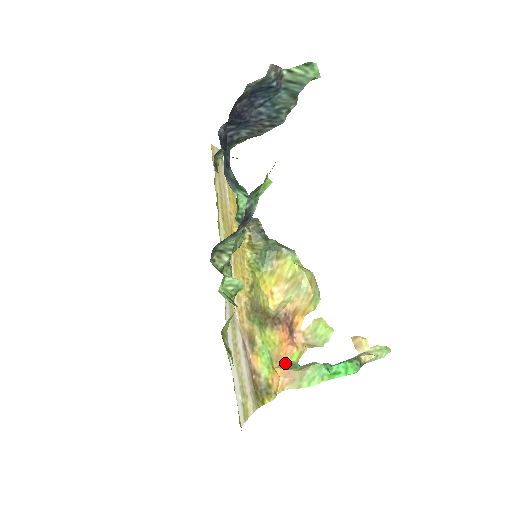
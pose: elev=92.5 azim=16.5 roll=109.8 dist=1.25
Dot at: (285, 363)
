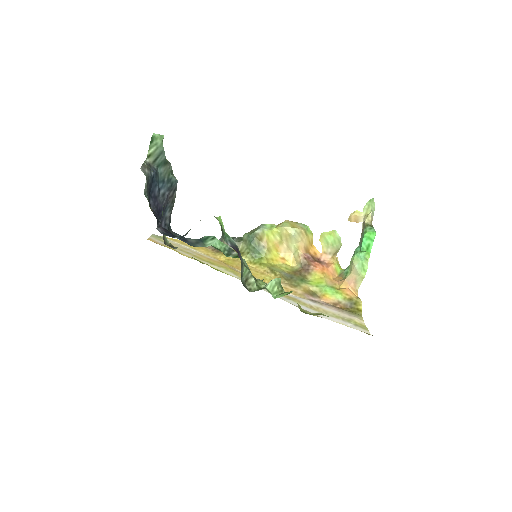
Dot at: (338, 279)
